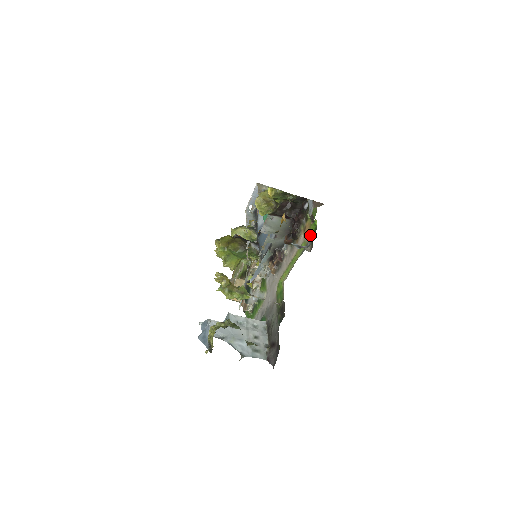
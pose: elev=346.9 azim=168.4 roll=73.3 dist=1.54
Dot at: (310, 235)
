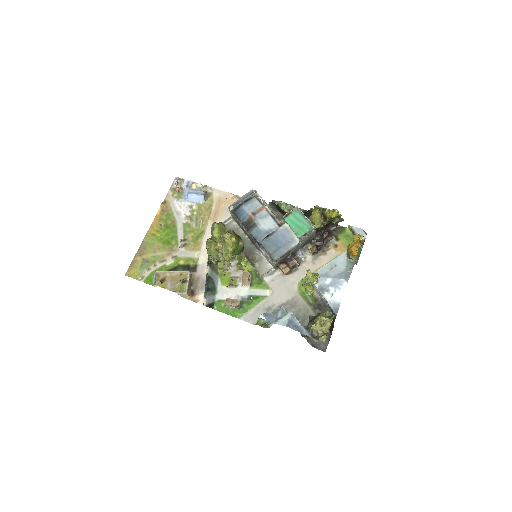
Dot at: occluded
